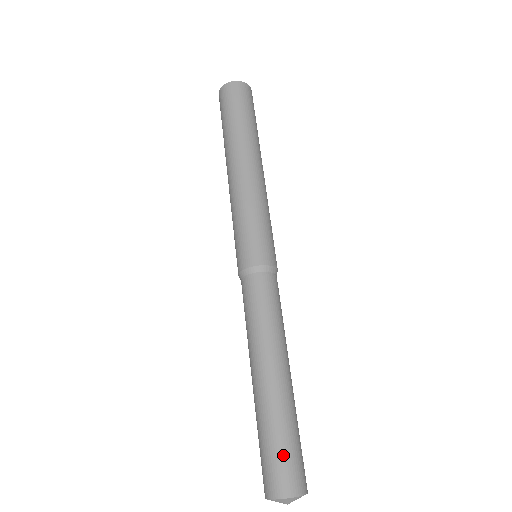
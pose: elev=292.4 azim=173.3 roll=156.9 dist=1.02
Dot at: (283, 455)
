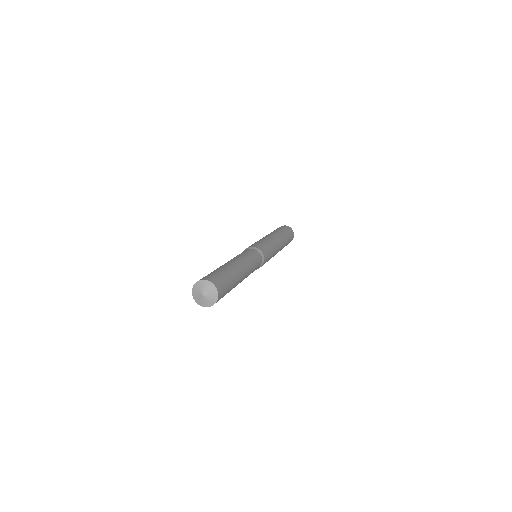
Dot at: occluded
